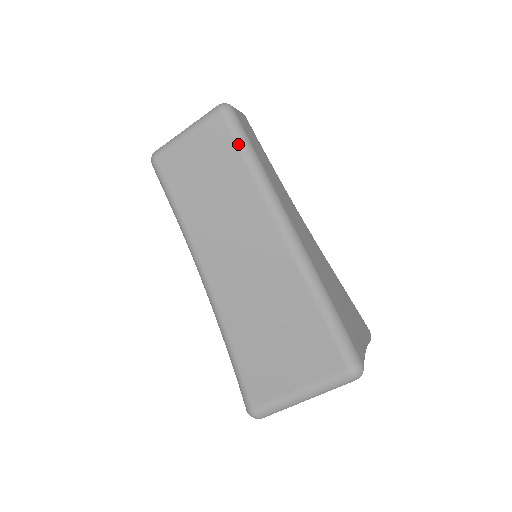
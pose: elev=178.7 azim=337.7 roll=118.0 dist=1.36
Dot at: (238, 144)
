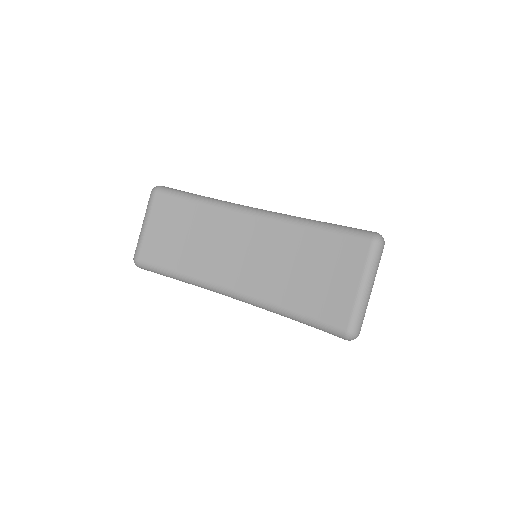
Dot at: (184, 198)
